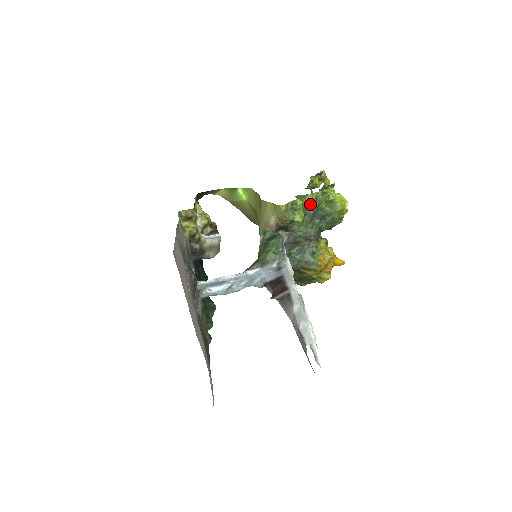
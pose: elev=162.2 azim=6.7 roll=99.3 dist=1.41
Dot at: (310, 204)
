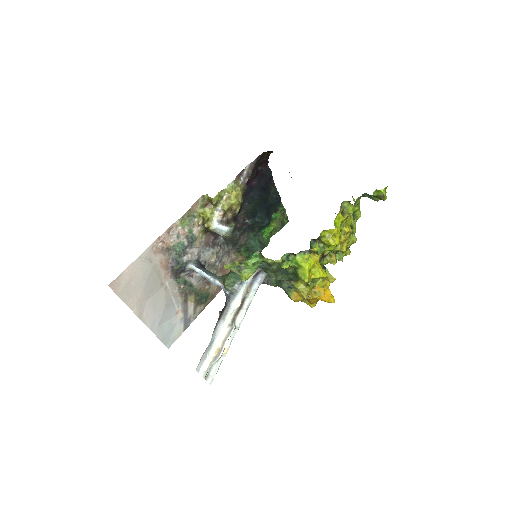
Dot at: (268, 264)
